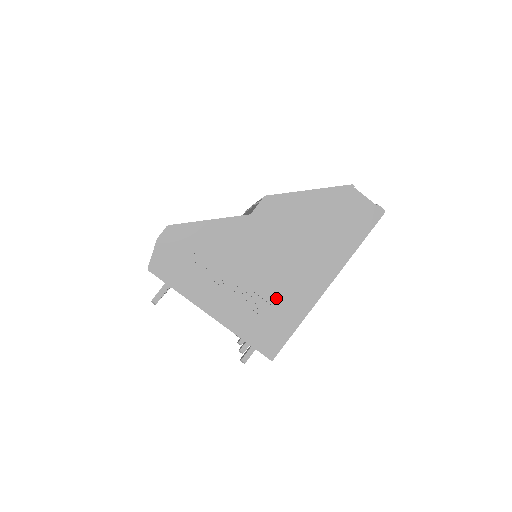
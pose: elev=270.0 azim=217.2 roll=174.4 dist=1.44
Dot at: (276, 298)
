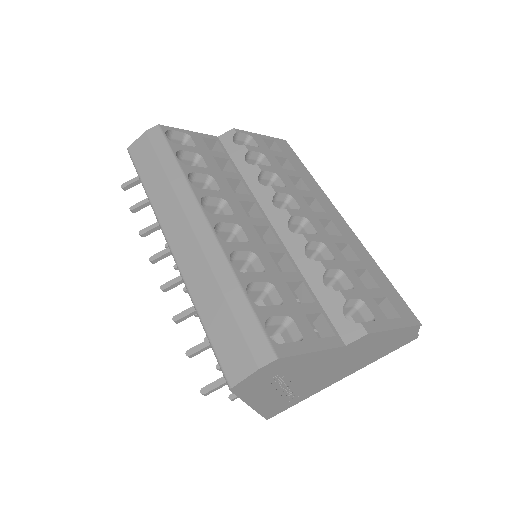
Dot at: (306, 390)
